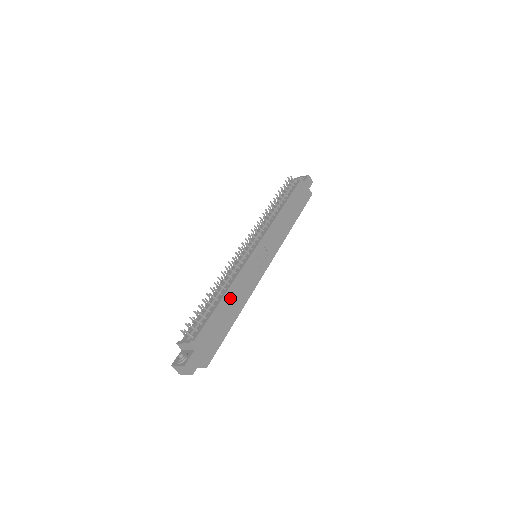
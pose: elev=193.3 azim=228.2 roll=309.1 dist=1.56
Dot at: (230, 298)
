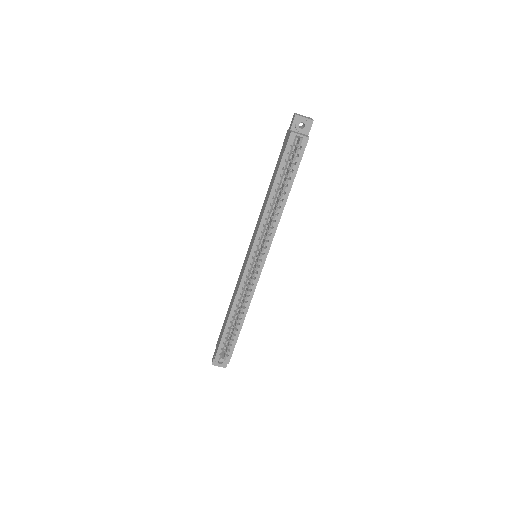
Dot at: occluded
